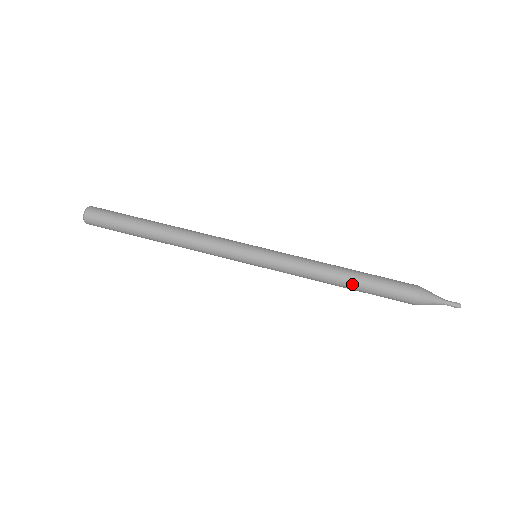
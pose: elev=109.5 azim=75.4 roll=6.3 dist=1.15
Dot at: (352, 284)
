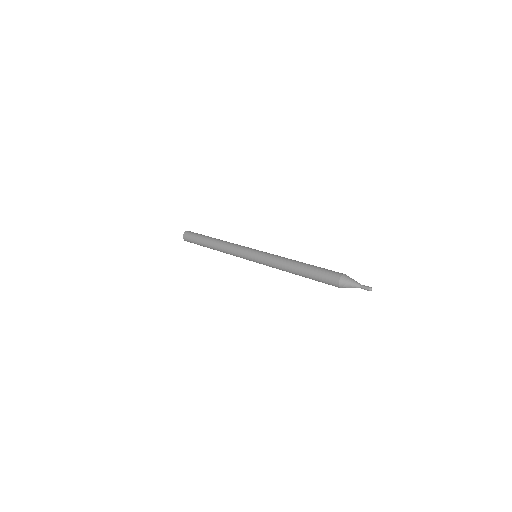
Dot at: (302, 266)
